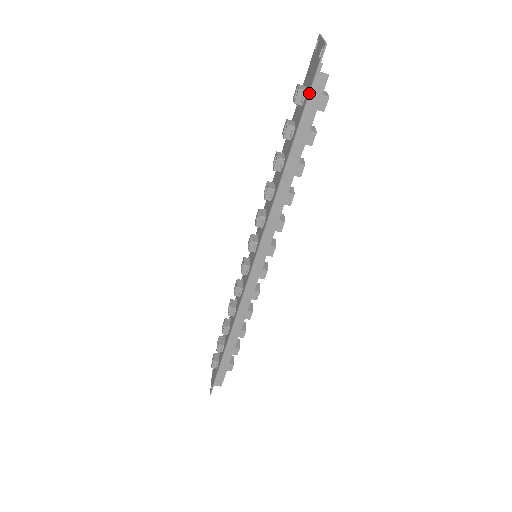
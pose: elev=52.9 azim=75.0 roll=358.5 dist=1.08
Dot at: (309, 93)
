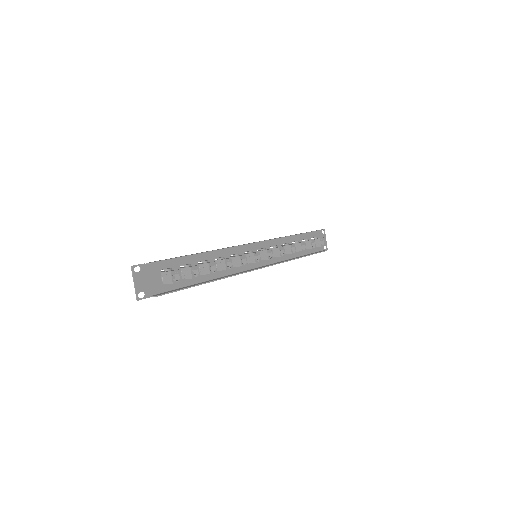
Dot at: occluded
